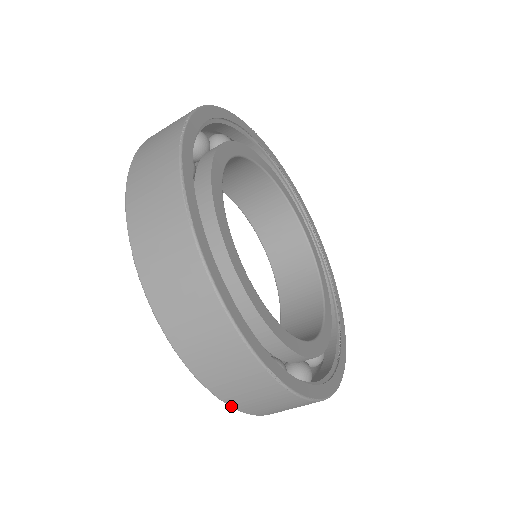
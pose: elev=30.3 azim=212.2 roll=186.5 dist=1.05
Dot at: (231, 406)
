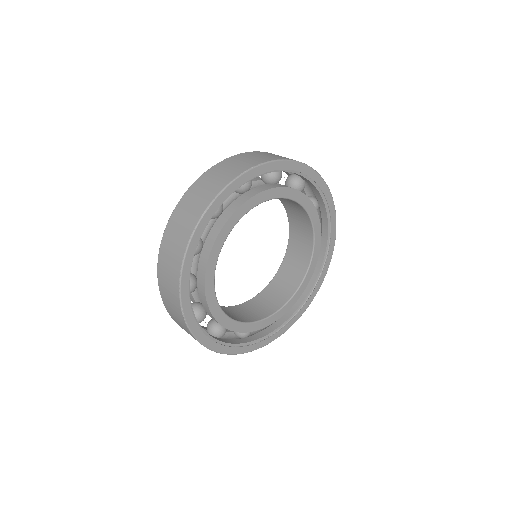
Dot at: (165, 307)
